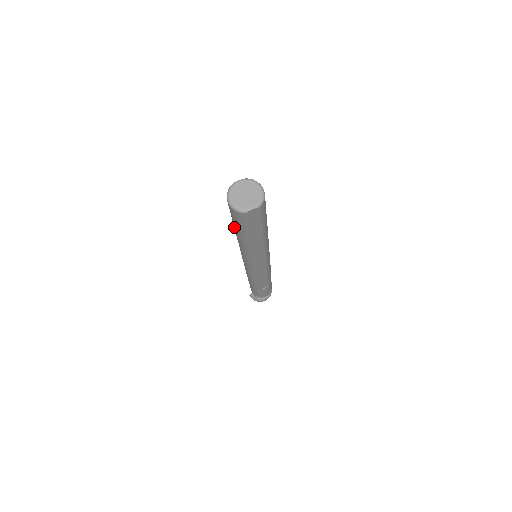
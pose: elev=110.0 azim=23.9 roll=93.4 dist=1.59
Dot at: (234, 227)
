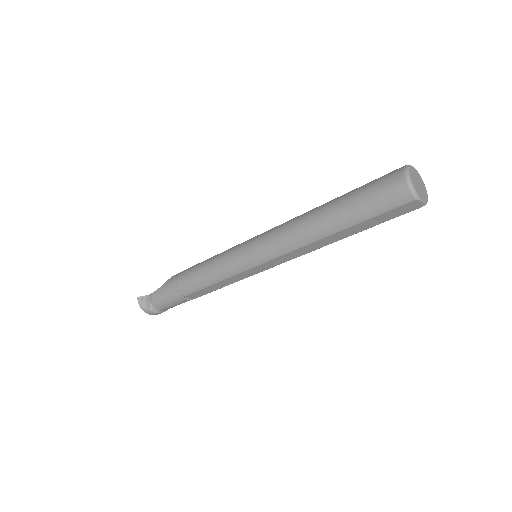
Dot at: (340, 206)
